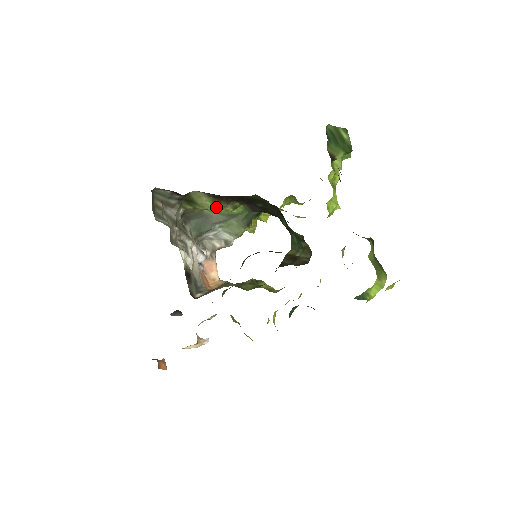
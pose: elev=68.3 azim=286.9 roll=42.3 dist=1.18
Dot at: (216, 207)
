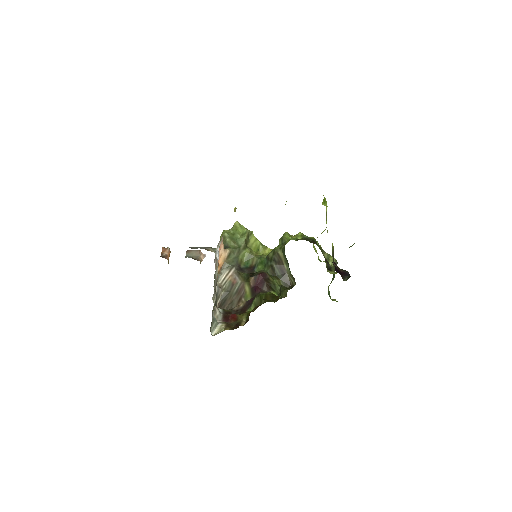
Dot at: occluded
